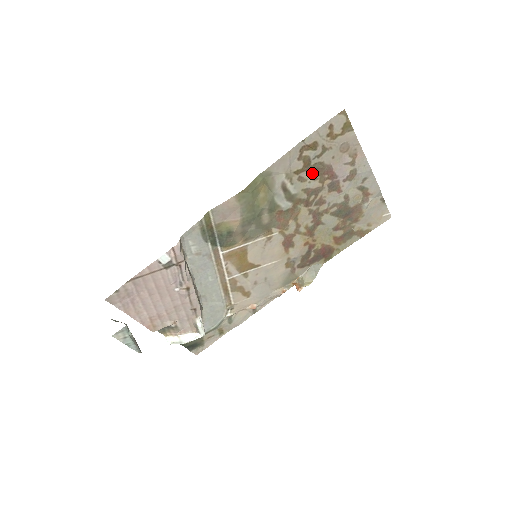
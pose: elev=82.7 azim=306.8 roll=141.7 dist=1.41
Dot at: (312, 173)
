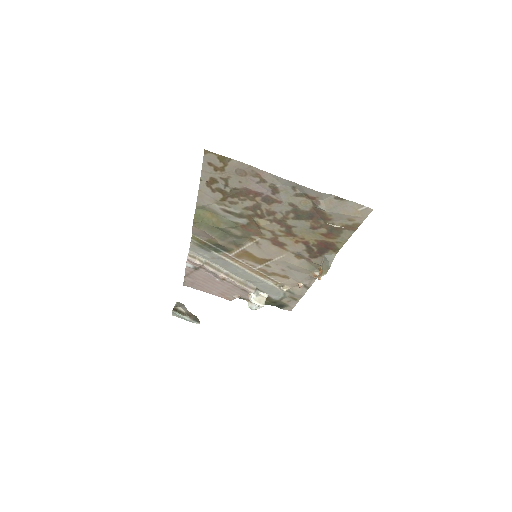
Dot at: (236, 197)
